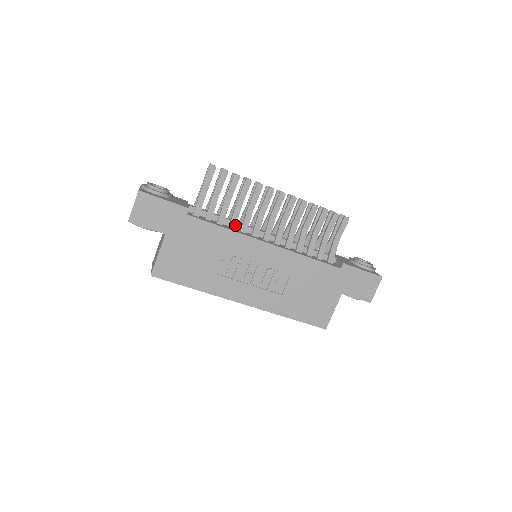
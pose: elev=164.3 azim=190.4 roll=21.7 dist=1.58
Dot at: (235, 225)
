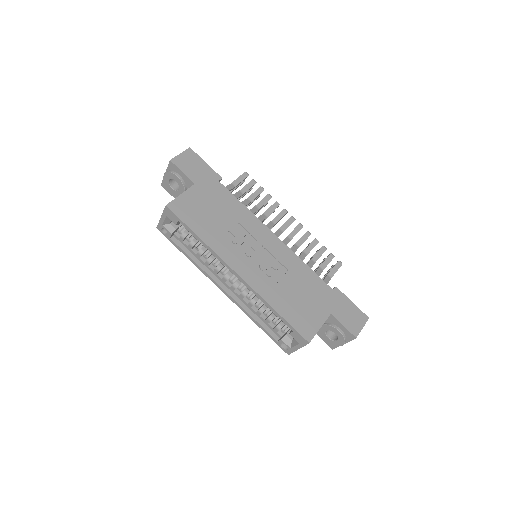
Dot at: occluded
